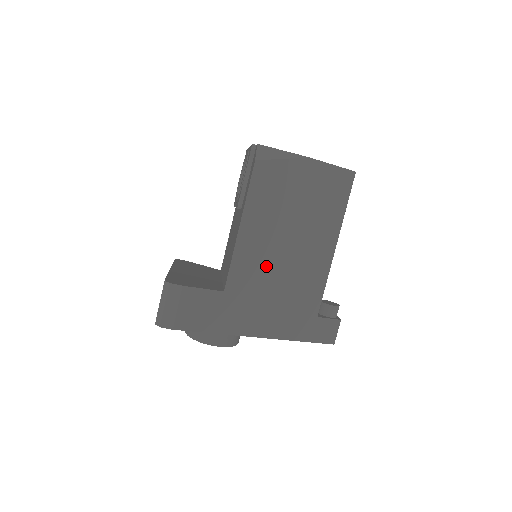
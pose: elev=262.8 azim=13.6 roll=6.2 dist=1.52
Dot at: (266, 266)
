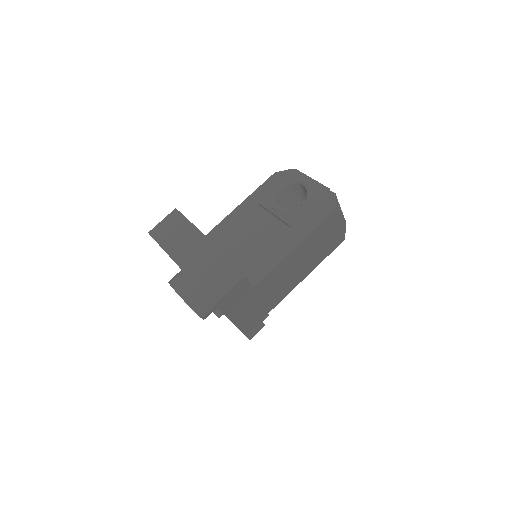
Dot at: (278, 279)
